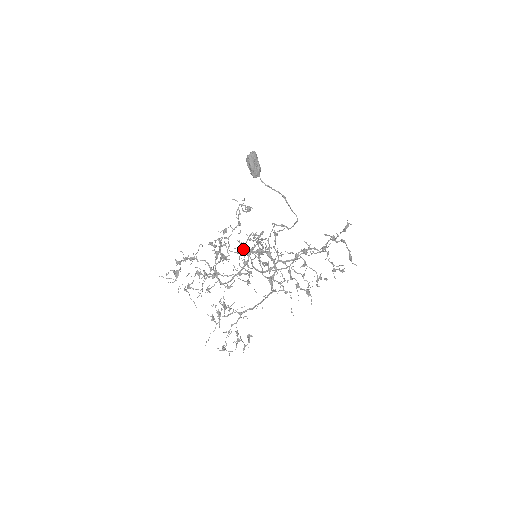
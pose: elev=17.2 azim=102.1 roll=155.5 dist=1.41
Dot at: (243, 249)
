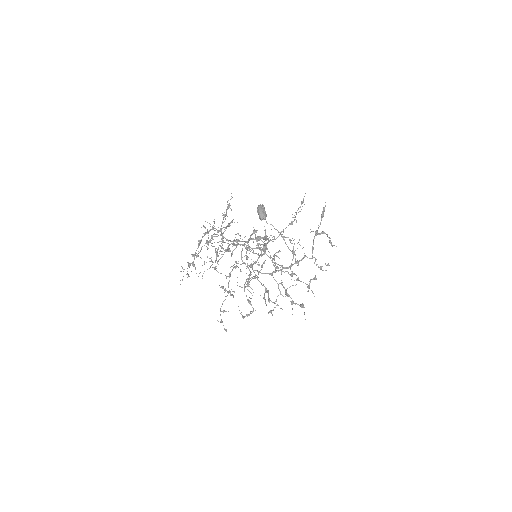
Dot at: (248, 278)
